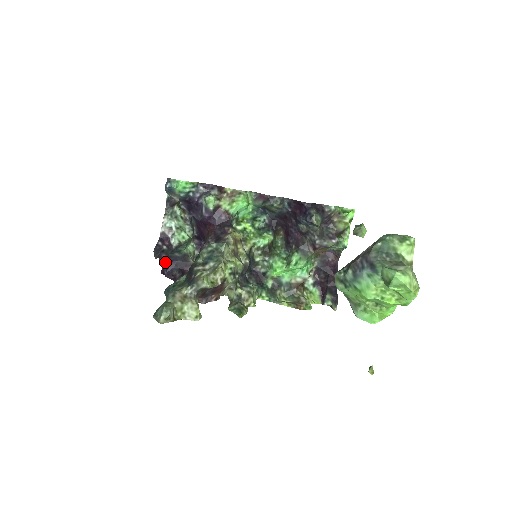
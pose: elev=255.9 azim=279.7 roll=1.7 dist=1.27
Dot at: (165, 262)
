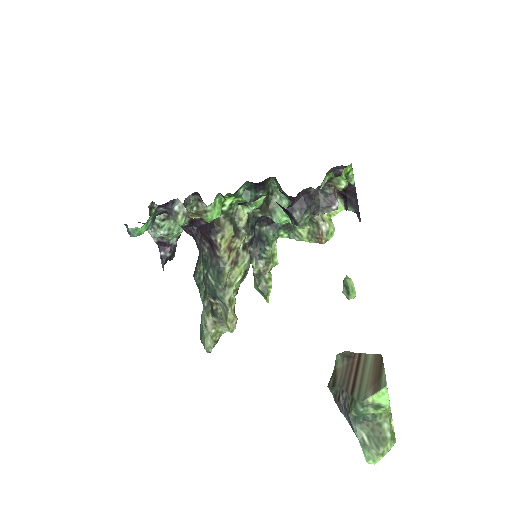
Dot at: occluded
